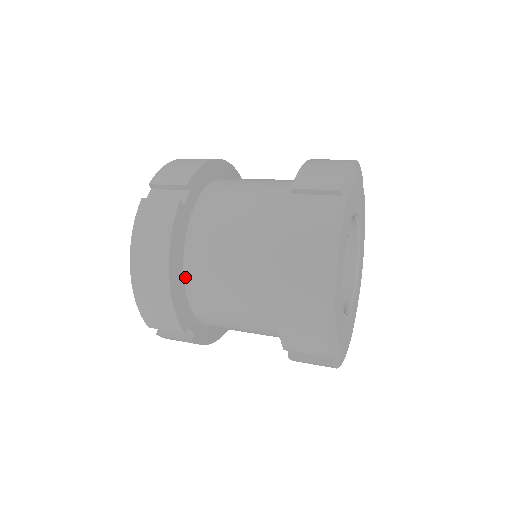
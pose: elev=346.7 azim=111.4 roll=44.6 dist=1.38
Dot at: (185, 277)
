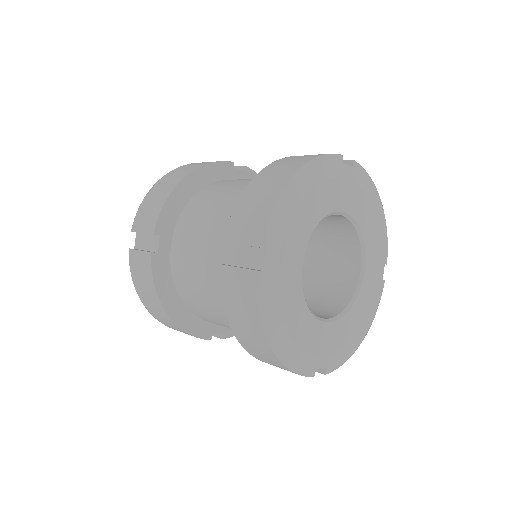
Dot at: (187, 307)
